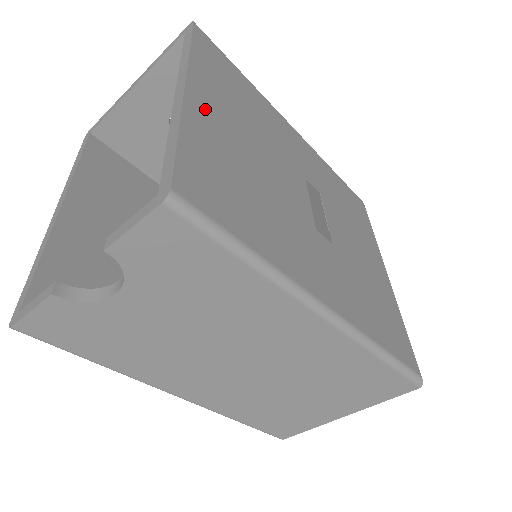
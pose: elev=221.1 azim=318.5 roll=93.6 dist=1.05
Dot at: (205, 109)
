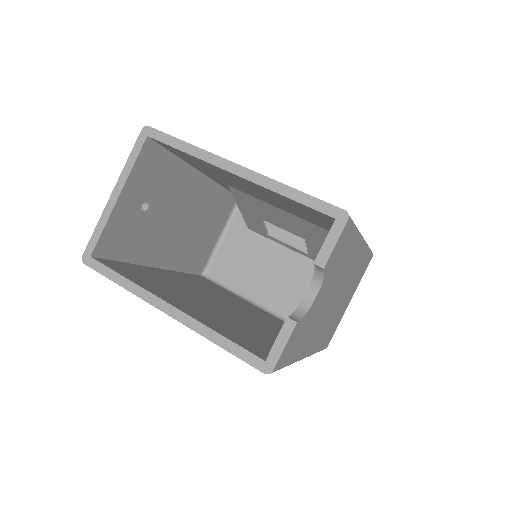
Dot at: occluded
